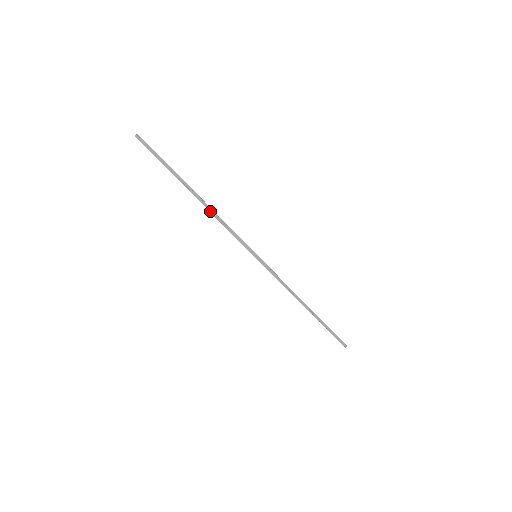
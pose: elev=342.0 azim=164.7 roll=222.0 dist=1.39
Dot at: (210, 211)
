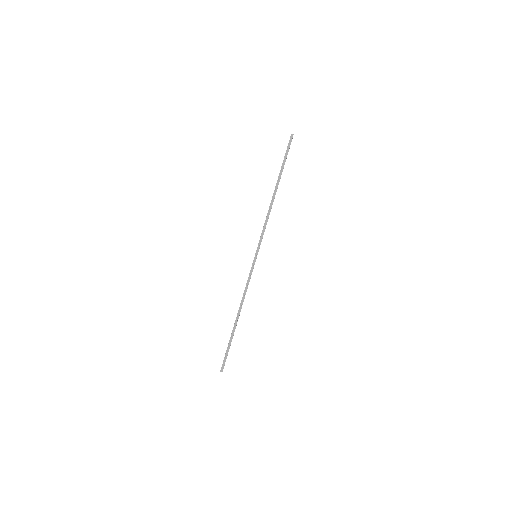
Dot at: (270, 206)
